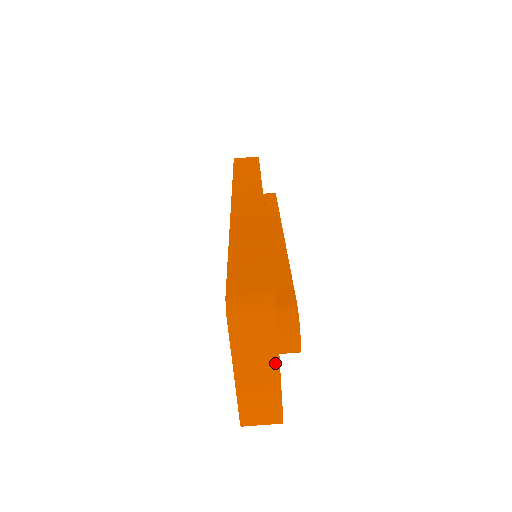
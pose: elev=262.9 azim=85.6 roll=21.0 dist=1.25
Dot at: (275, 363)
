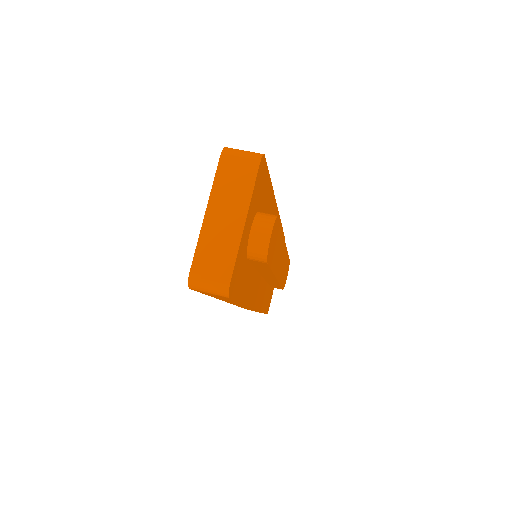
Dot at: (244, 211)
